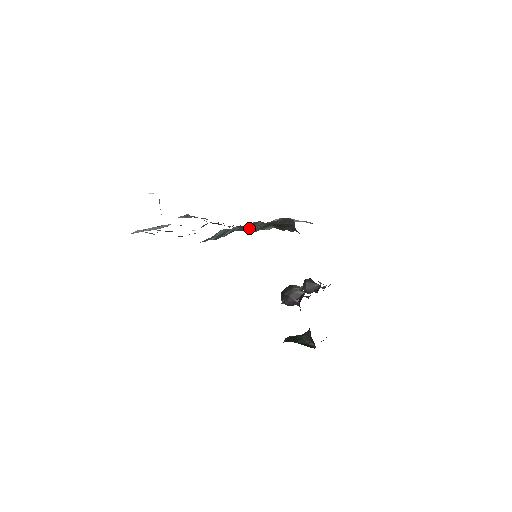
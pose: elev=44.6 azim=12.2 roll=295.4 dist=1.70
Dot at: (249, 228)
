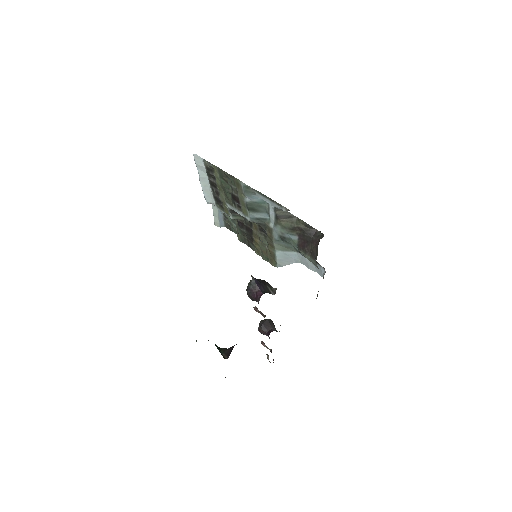
Dot at: (282, 218)
